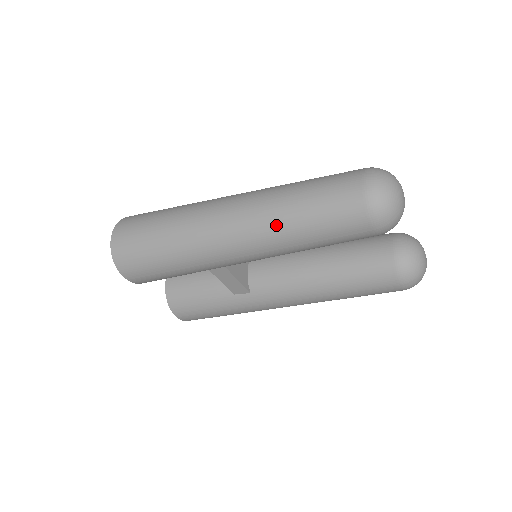
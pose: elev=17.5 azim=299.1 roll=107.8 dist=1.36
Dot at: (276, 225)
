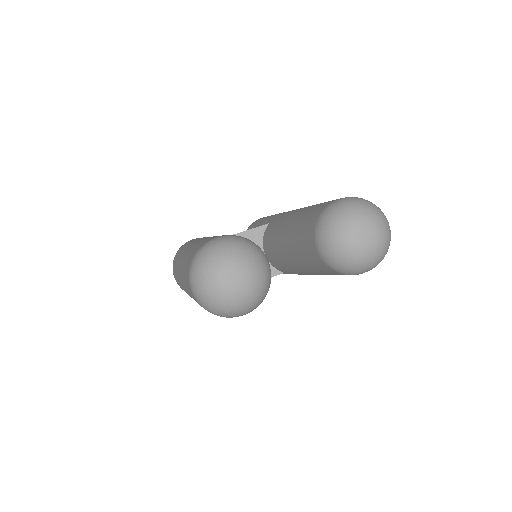
Dot at: occluded
